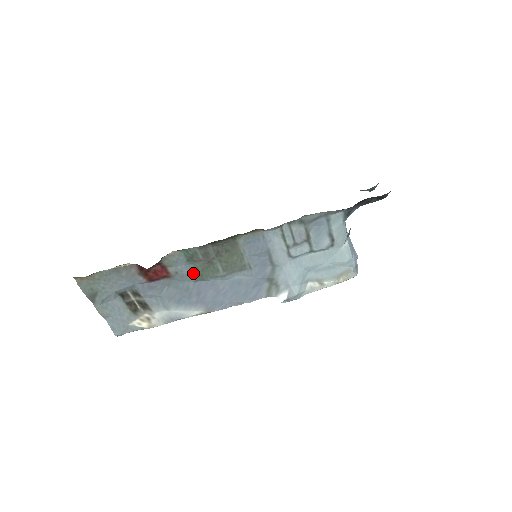
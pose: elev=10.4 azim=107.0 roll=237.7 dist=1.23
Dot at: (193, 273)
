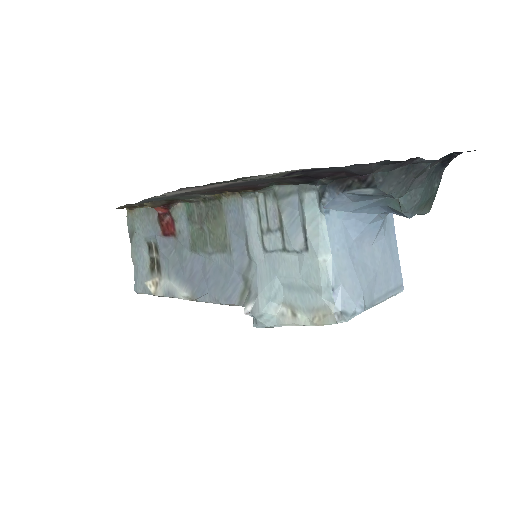
Dot at: (190, 239)
